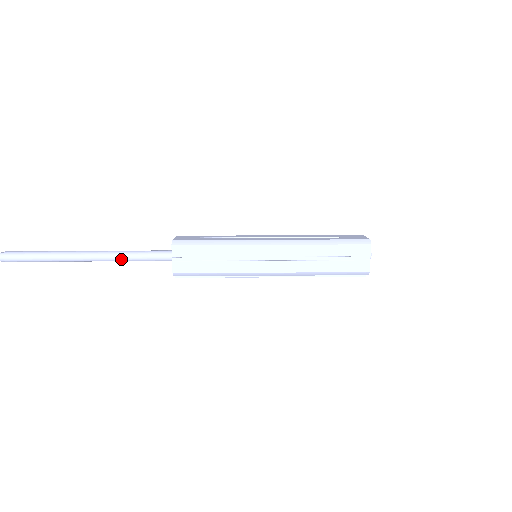
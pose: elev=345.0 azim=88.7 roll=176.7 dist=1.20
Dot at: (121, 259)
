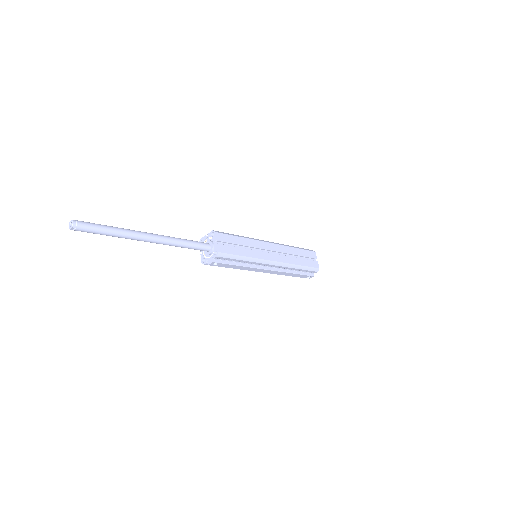
Dot at: (175, 242)
